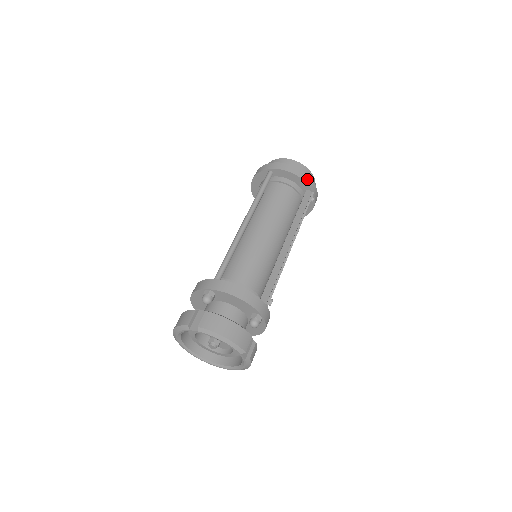
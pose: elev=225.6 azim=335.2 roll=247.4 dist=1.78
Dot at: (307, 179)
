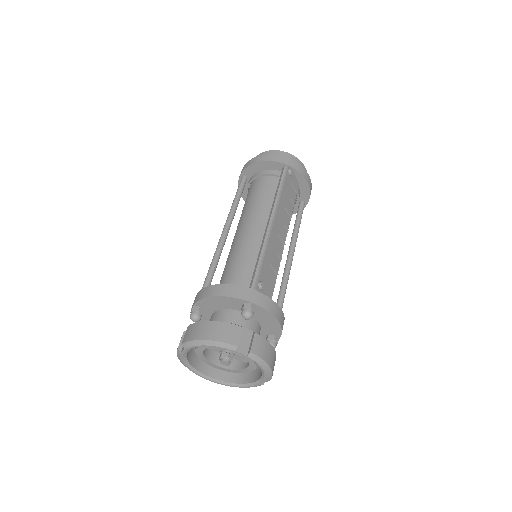
Dot at: (275, 158)
